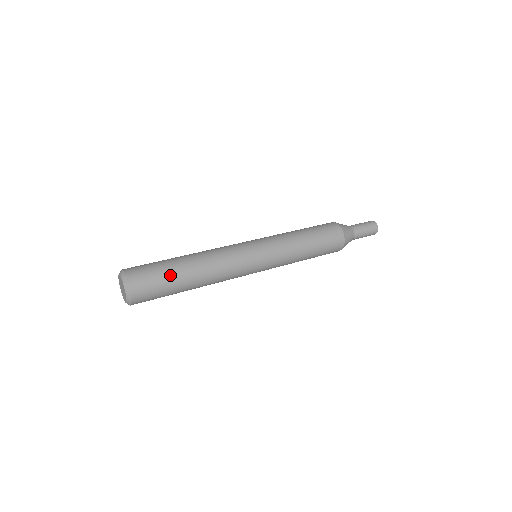
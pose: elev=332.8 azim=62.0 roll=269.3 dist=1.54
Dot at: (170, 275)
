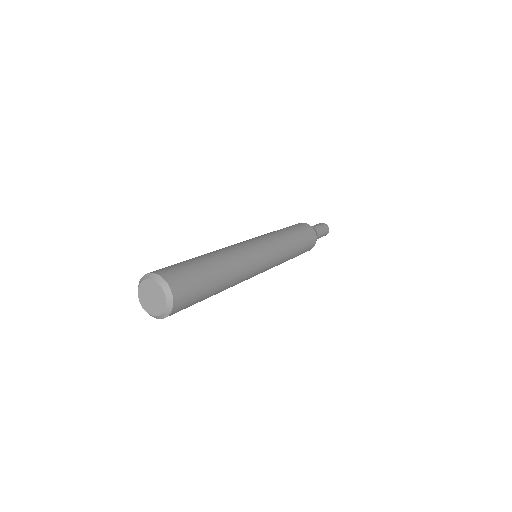
Dot at: (197, 264)
